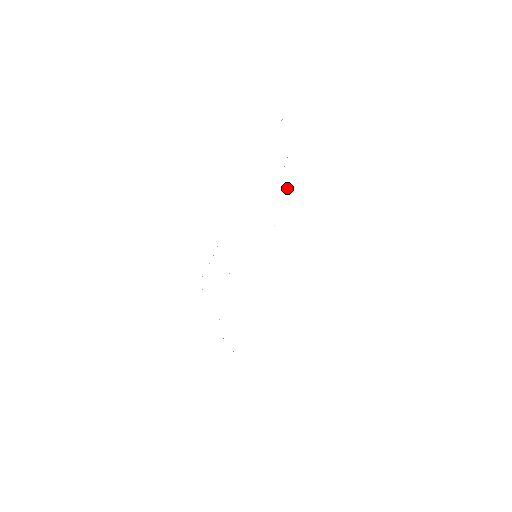
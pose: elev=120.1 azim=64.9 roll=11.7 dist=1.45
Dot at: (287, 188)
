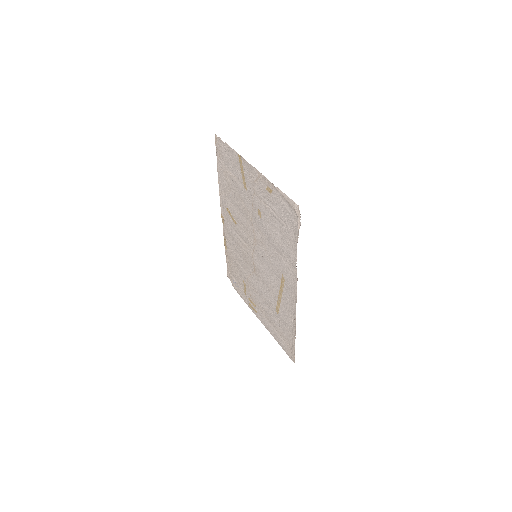
Dot at: (223, 219)
